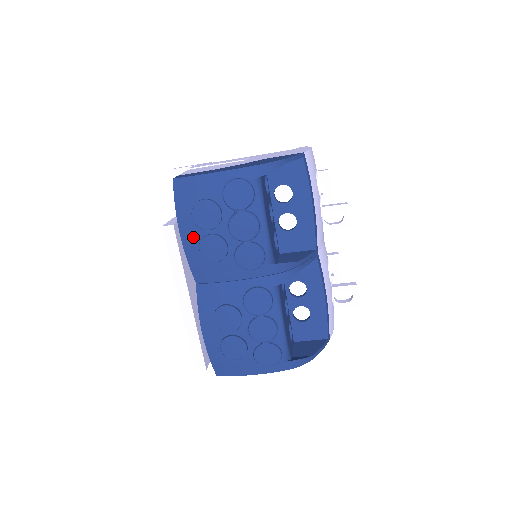
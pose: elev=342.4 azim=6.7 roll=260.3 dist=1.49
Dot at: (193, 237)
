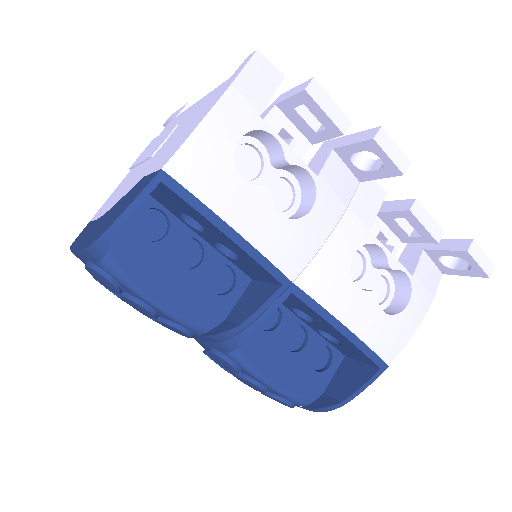
Dot at: occluded
